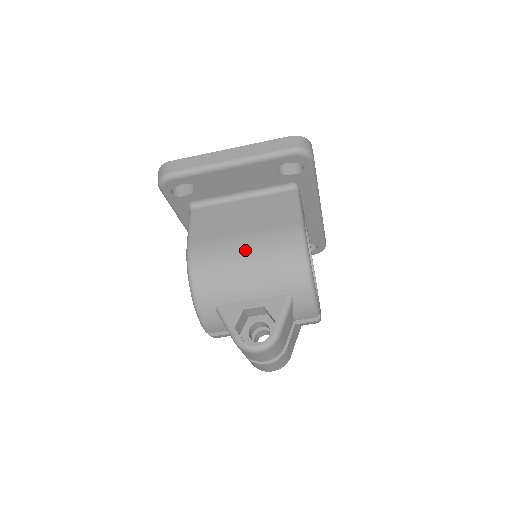
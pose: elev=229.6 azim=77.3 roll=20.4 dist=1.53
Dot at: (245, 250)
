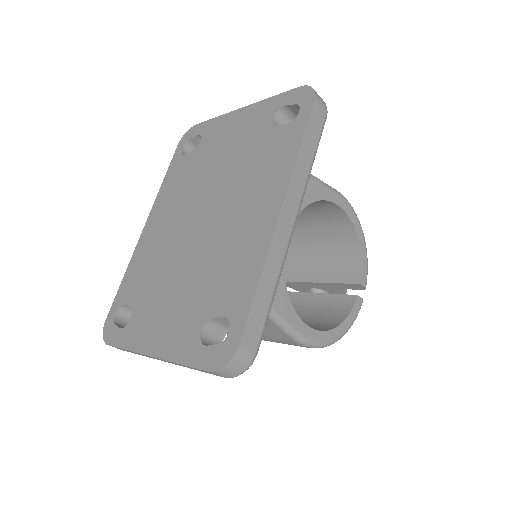
Dot at: occluded
